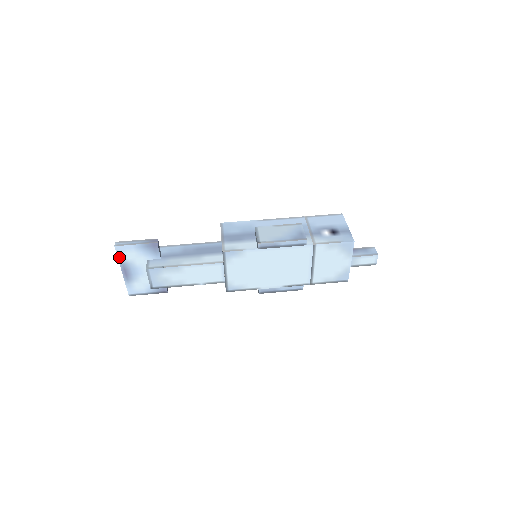
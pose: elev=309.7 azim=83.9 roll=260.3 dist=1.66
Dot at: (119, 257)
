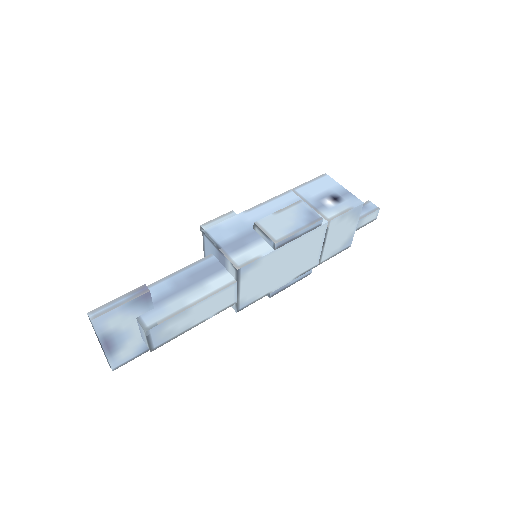
Dot at: (98, 331)
